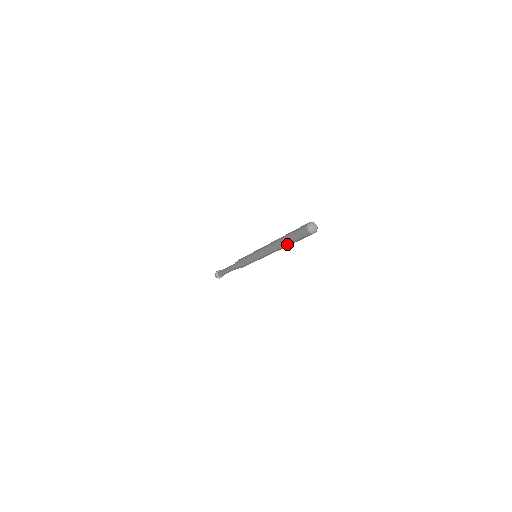
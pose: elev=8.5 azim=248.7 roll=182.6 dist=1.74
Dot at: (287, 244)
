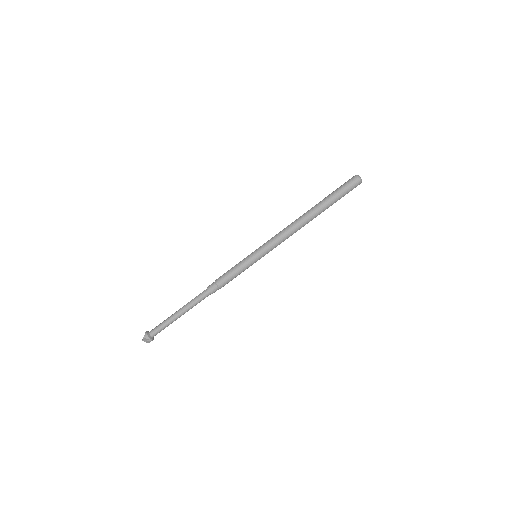
Dot at: (323, 207)
